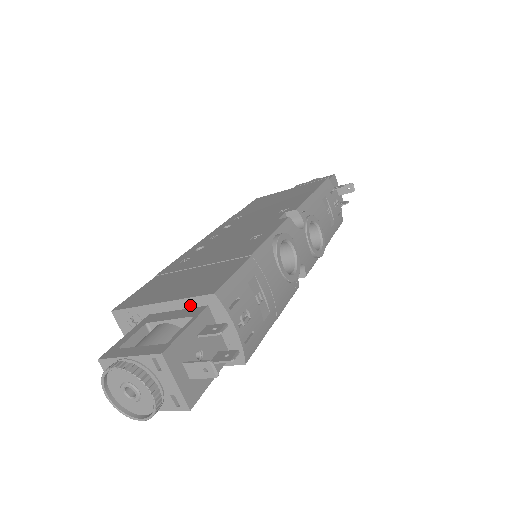
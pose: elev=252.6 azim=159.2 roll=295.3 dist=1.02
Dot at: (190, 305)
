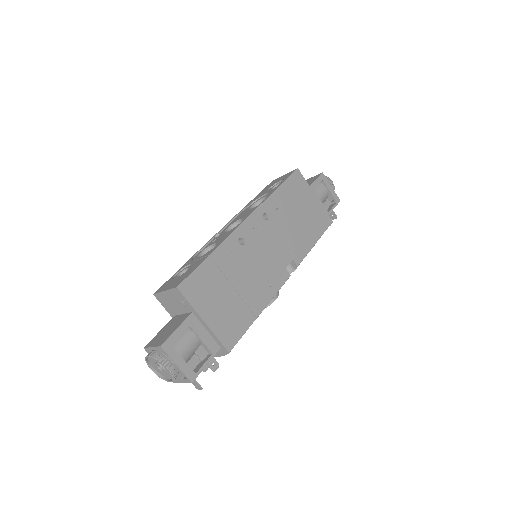
Dot at: (215, 338)
